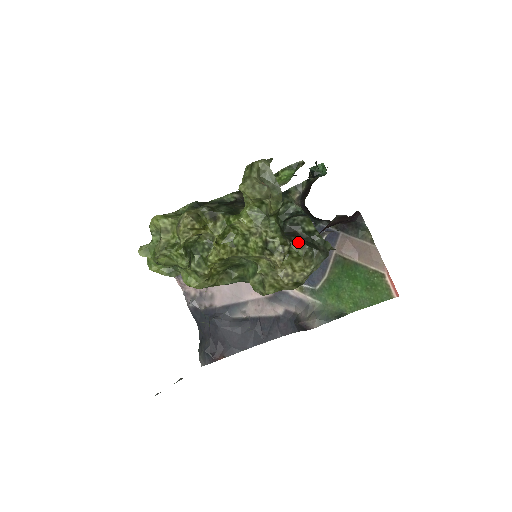
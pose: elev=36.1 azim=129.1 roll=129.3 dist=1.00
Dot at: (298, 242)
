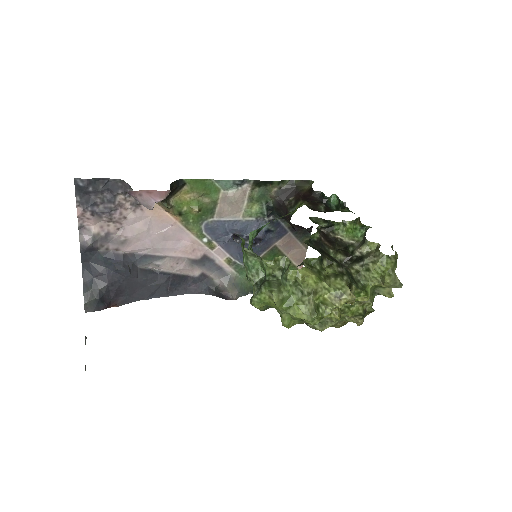
Dot at: occluded
